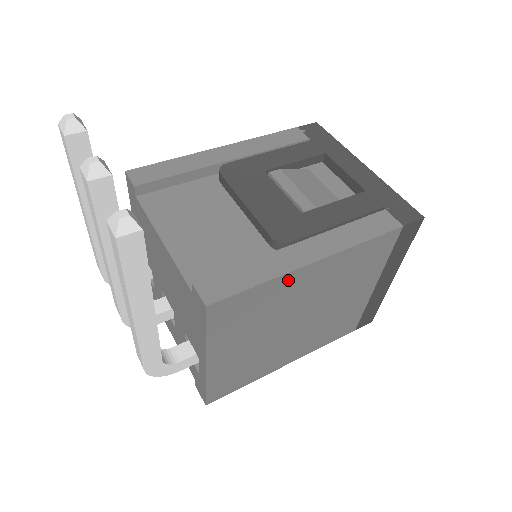
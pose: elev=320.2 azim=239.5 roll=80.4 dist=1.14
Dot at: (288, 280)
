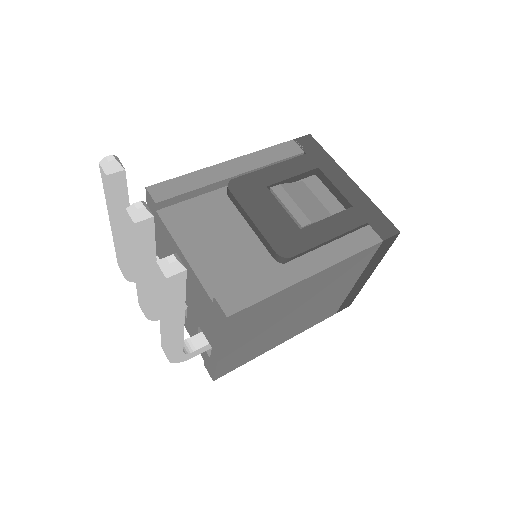
Dot at: (290, 290)
